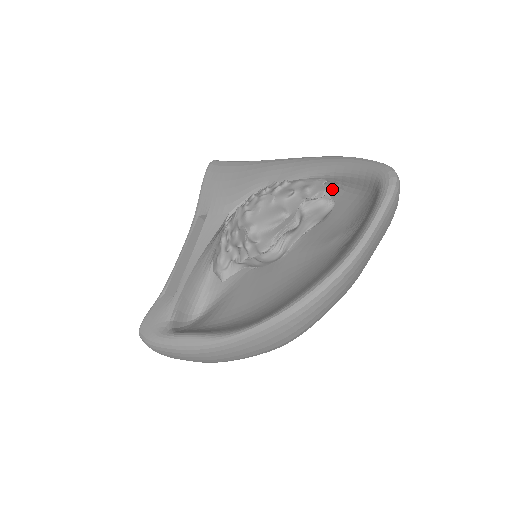
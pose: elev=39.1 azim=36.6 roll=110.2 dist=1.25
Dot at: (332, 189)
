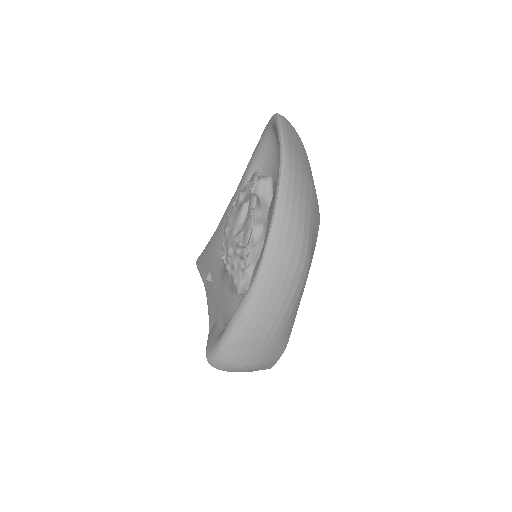
Dot at: (264, 174)
